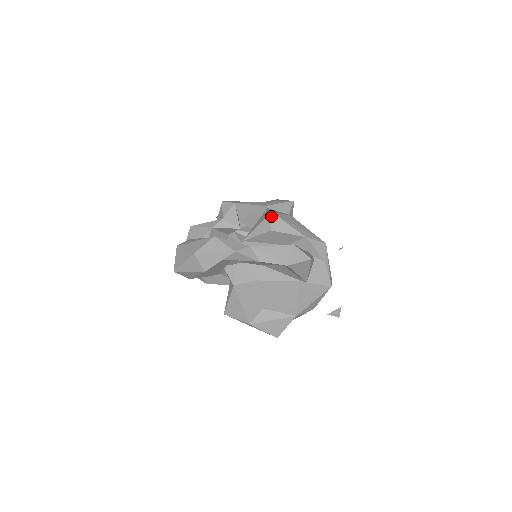
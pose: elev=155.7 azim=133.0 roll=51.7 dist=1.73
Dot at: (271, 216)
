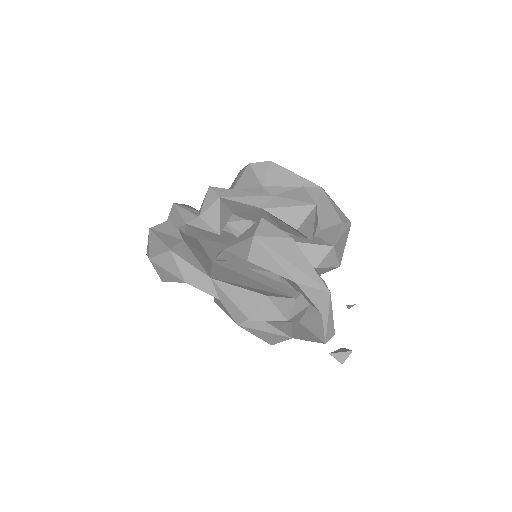
Dot at: (251, 241)
